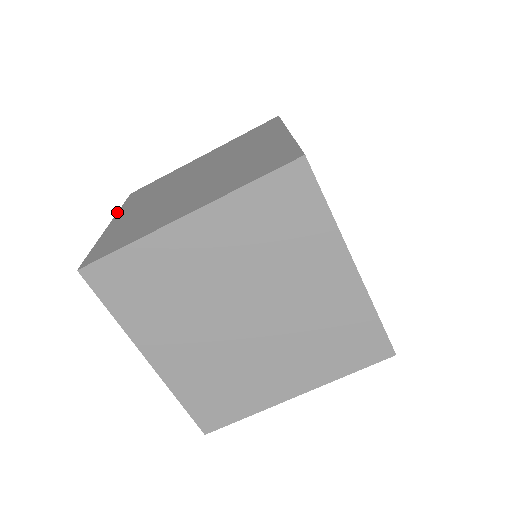
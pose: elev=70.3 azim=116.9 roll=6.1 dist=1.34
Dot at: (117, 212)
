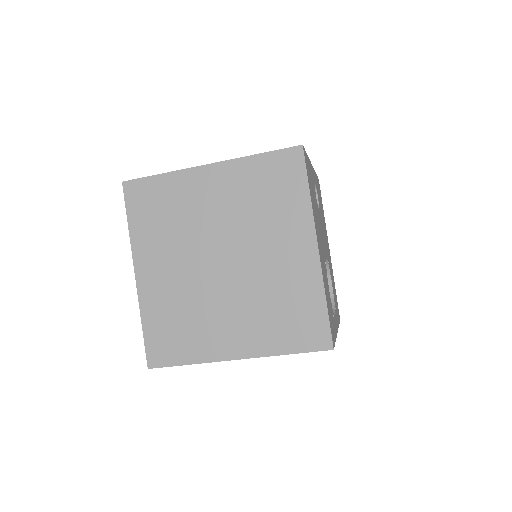
Dot at: (130, 243)
